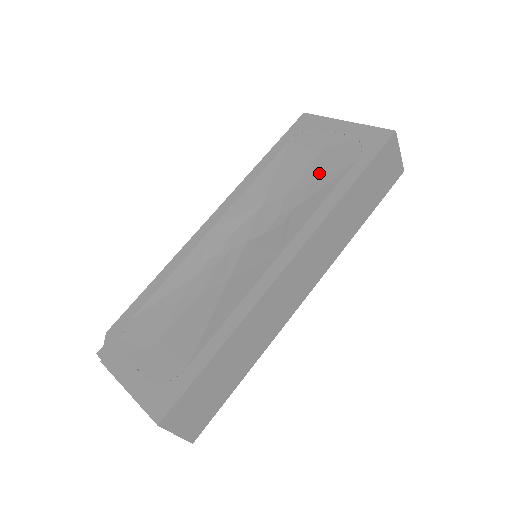
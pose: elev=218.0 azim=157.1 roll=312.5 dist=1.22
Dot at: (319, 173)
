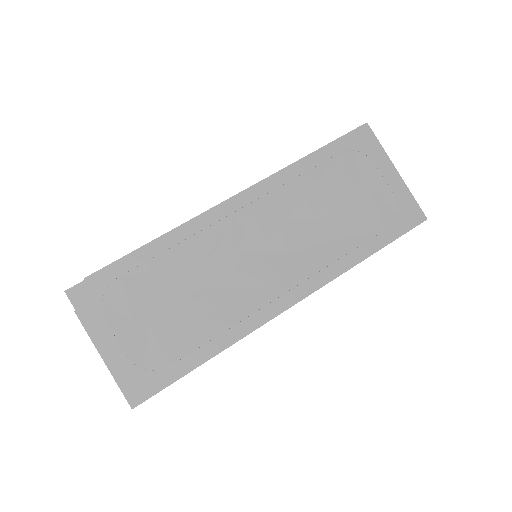
Dot at: (351, 217)
